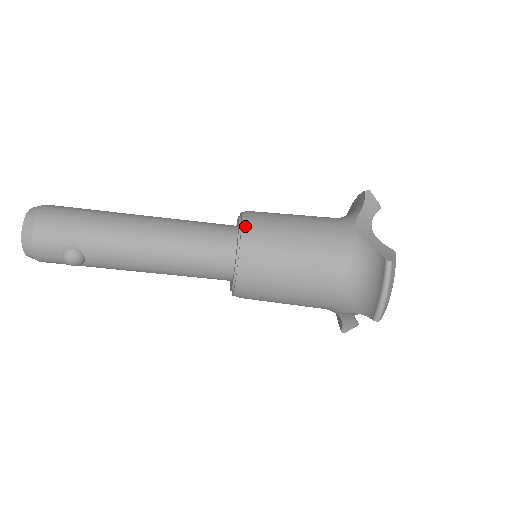
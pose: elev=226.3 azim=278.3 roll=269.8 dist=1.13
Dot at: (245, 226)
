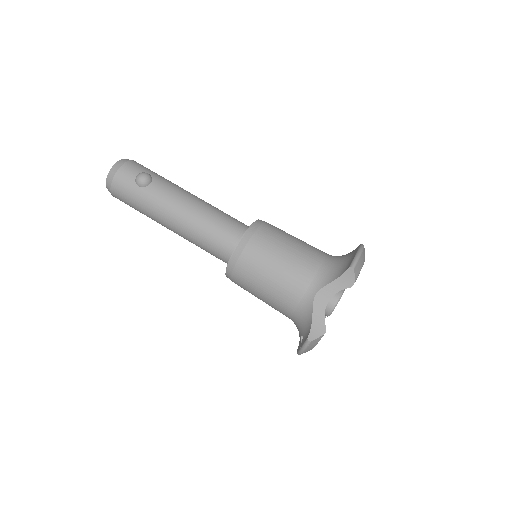
Dot at: occluded
